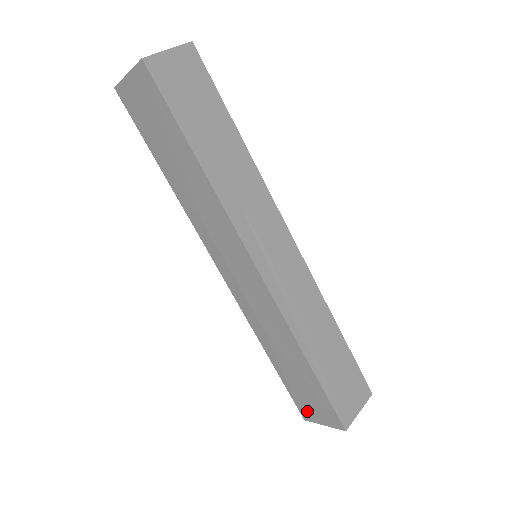
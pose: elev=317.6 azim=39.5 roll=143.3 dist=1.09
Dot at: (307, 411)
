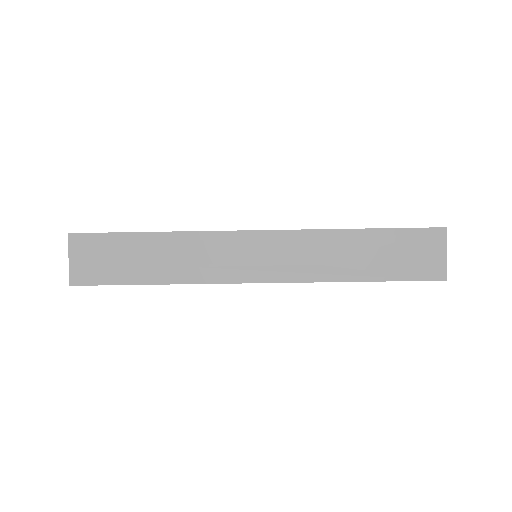
Dot at: occluded
